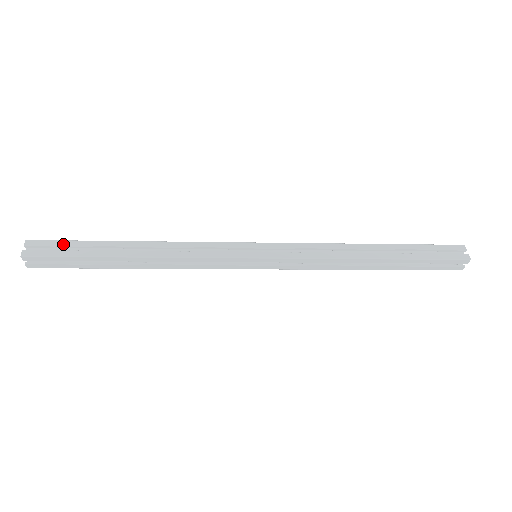
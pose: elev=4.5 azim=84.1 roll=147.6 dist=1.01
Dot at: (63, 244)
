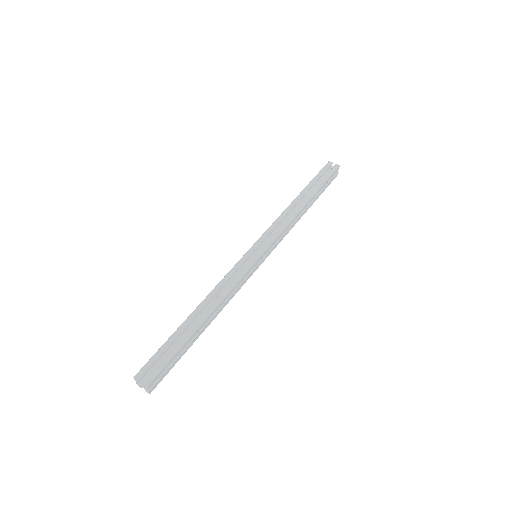
Dot at: (170, 364)
